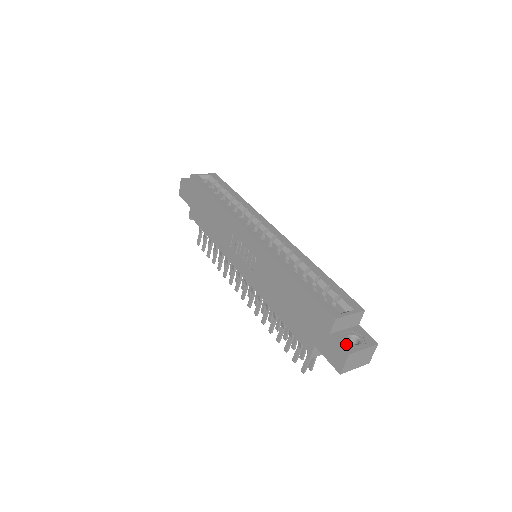
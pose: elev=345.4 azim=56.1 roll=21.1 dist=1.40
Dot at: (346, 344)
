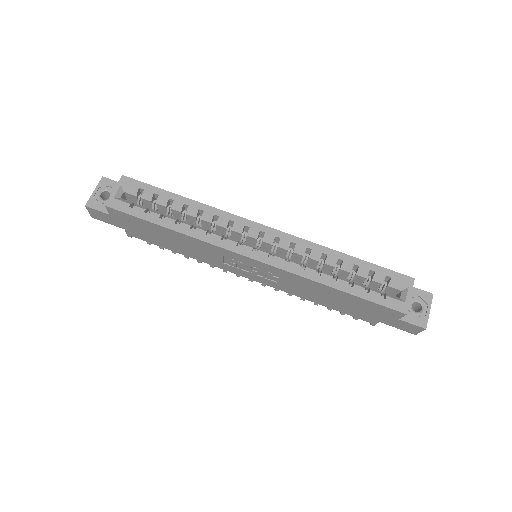
Dot at: (417, 319)
